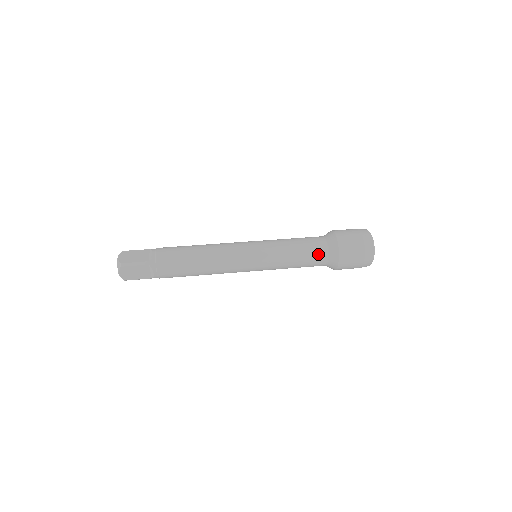
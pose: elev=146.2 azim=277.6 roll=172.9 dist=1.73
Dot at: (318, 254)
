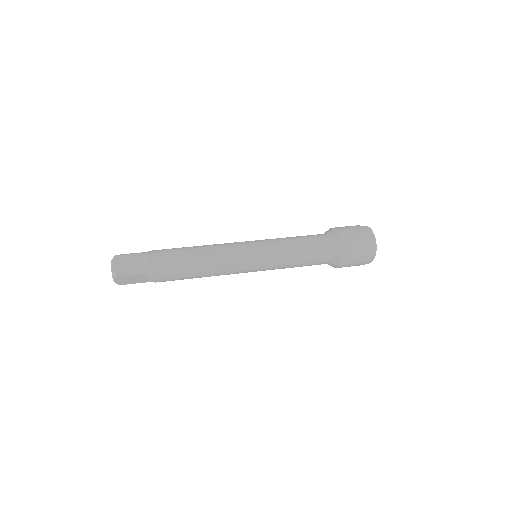
Dot at: (320, 258)
